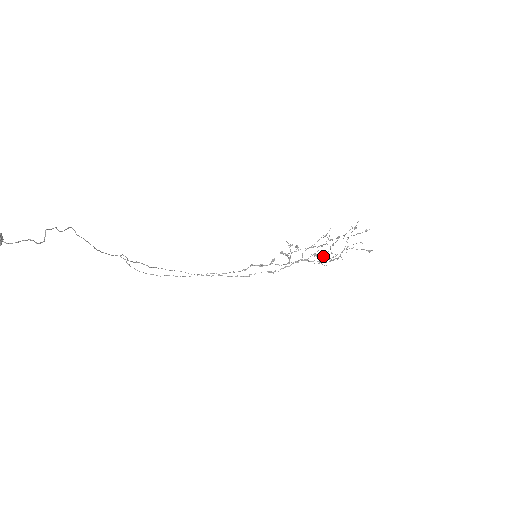
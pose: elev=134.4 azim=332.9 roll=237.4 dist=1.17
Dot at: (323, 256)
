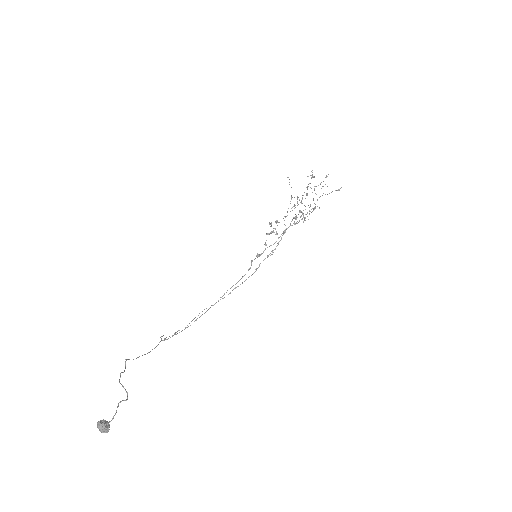
Dot at: occluded
